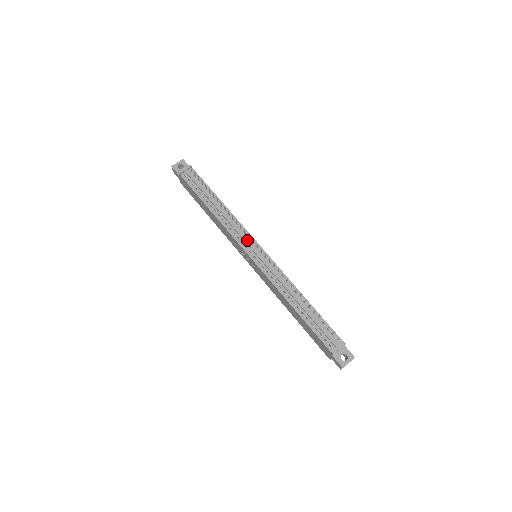
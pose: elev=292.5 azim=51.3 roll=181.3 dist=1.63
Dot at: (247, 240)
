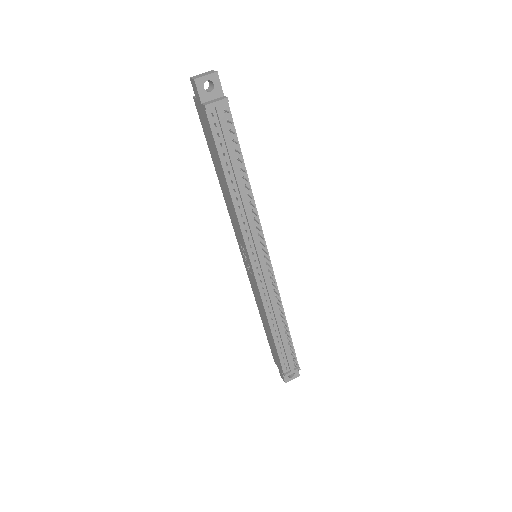
Dot at: (258, 247)
